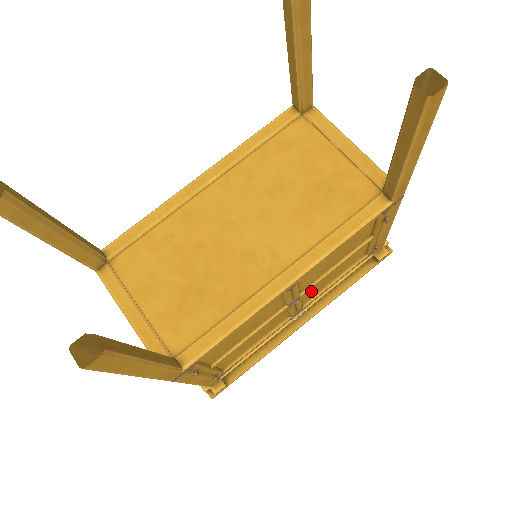
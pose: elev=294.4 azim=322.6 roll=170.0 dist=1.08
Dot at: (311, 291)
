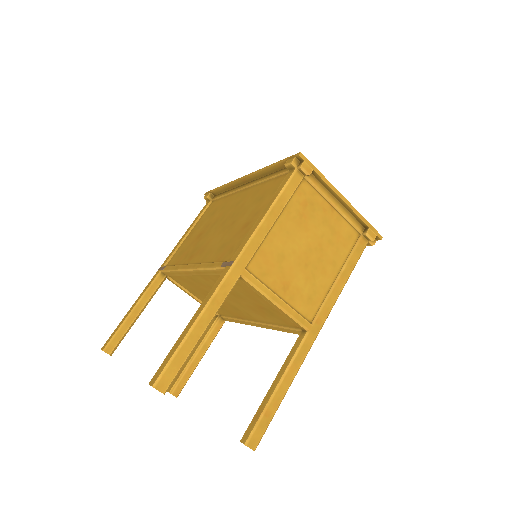
Dot at: occluded
